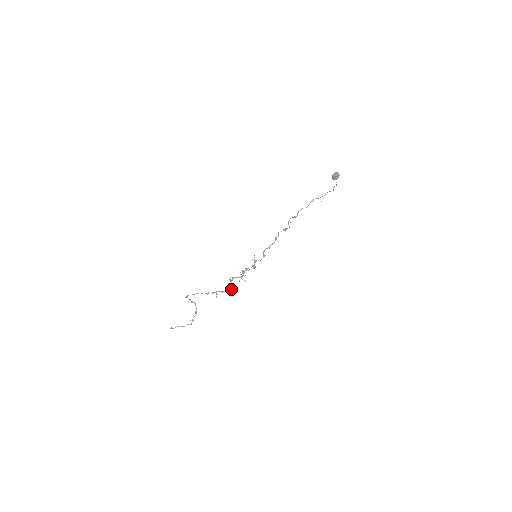
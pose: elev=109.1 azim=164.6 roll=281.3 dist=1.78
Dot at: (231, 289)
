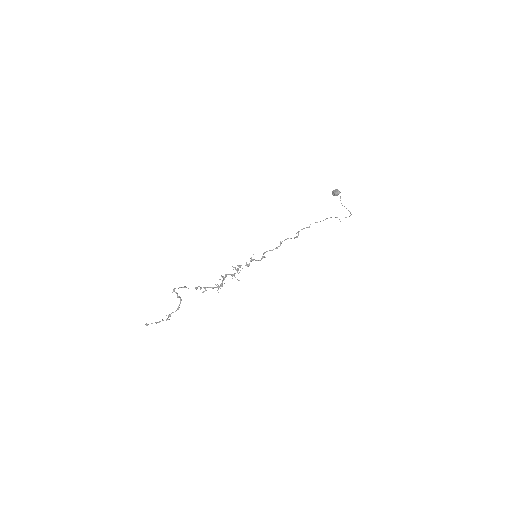
Dot at: (222, 286)
